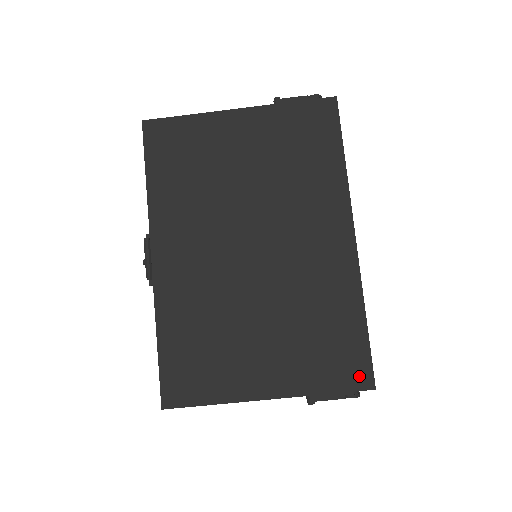
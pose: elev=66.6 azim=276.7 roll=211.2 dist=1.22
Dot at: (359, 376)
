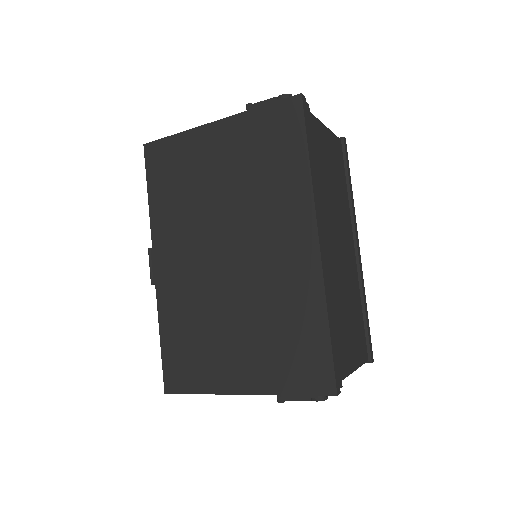
Dot at: (321, 381)
